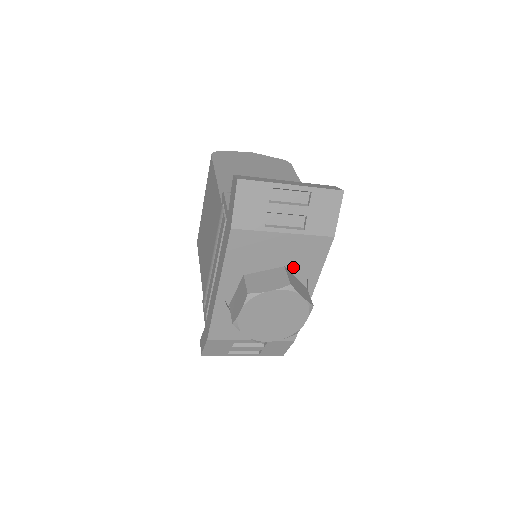
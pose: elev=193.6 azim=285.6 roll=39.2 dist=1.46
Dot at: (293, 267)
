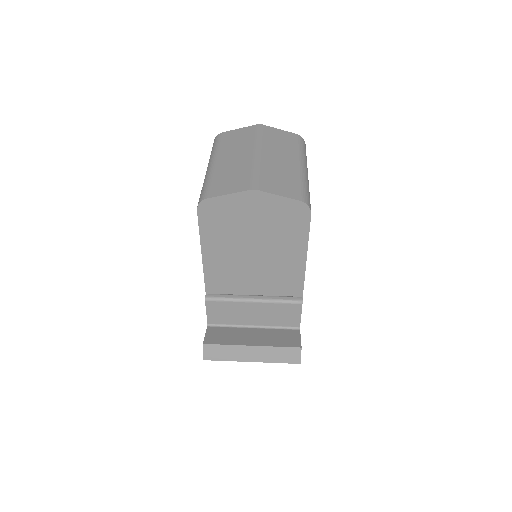
Dot at: occluded
